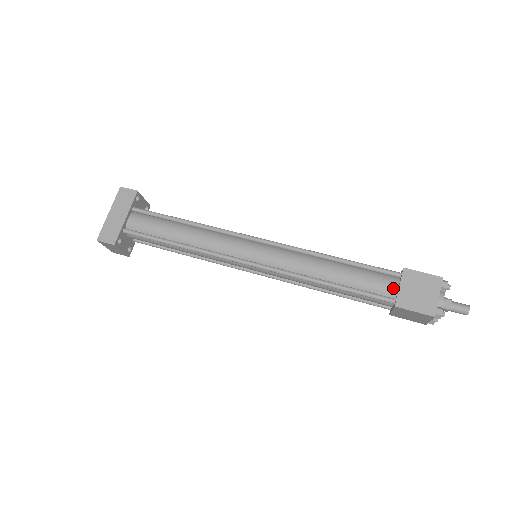
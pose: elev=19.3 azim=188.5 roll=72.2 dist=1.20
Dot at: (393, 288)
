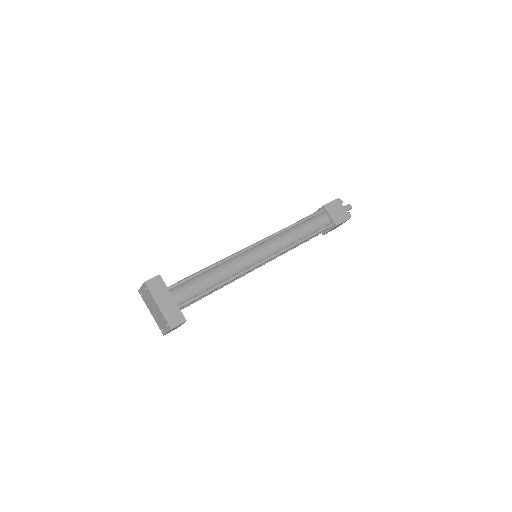
Dot at: (327, 218)
